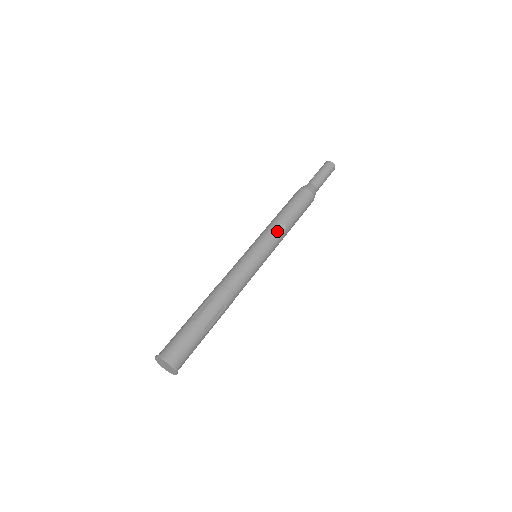
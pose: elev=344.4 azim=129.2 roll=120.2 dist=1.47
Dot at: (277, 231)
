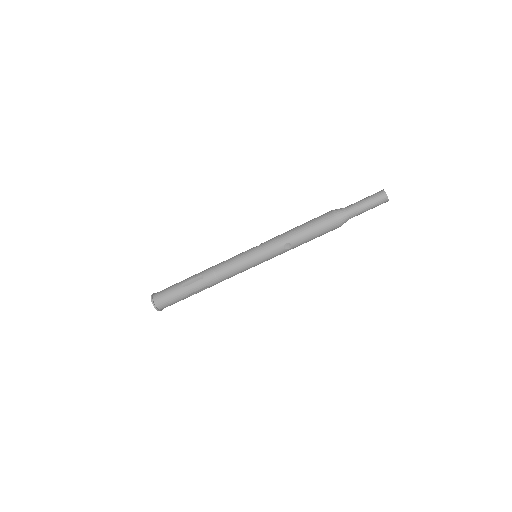
Dot at: (281, 248)
